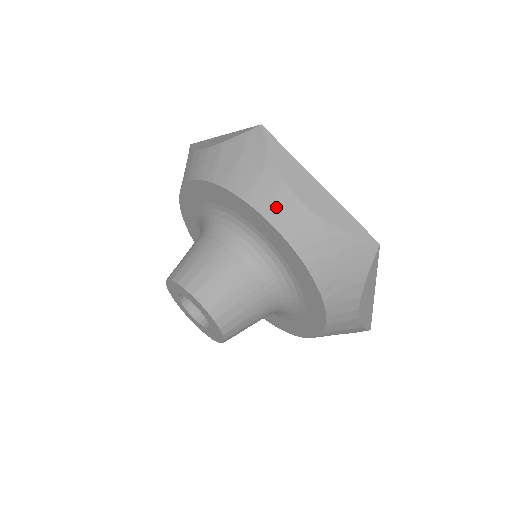
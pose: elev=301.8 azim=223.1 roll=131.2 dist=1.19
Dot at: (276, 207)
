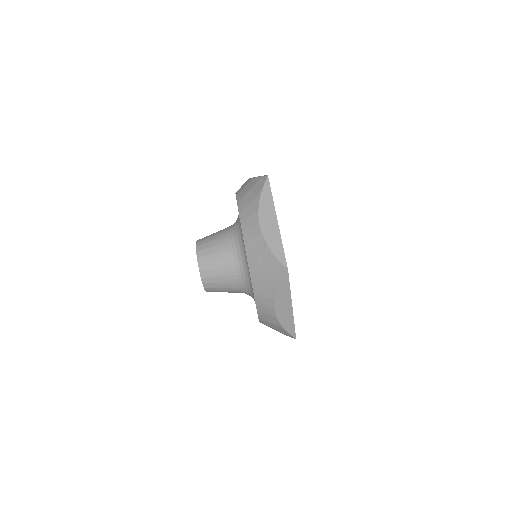
Dot at: (248, 222)
